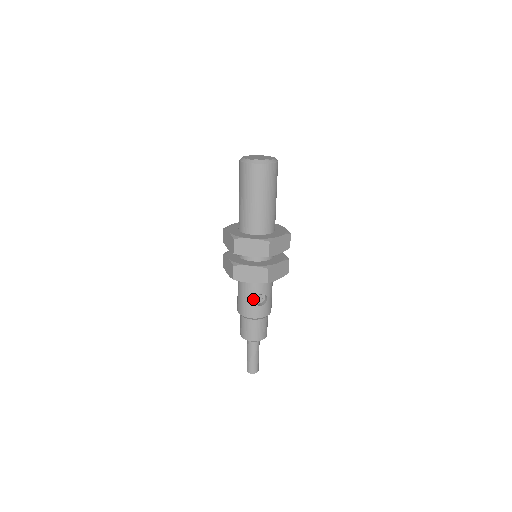
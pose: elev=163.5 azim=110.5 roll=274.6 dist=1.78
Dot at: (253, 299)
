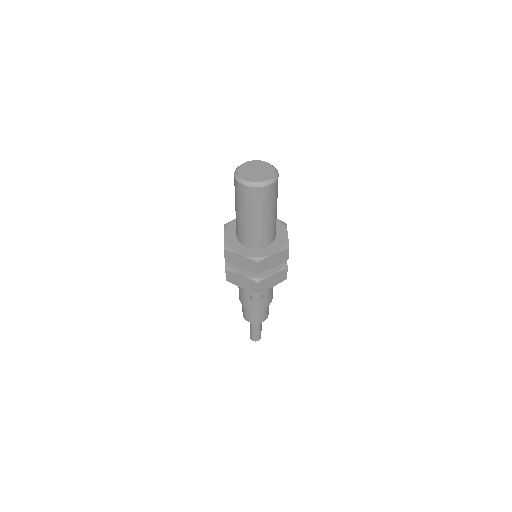
Dot at: (248, 295)
